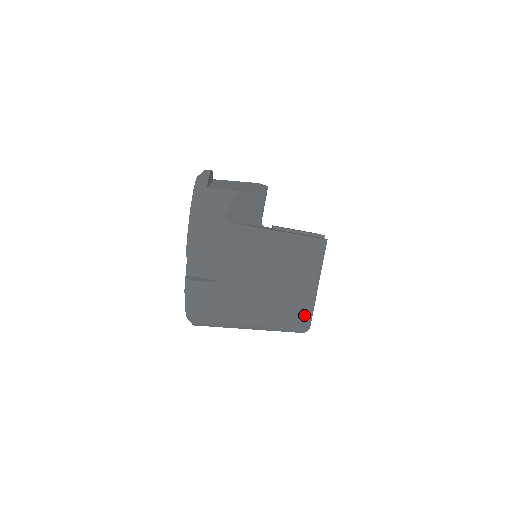
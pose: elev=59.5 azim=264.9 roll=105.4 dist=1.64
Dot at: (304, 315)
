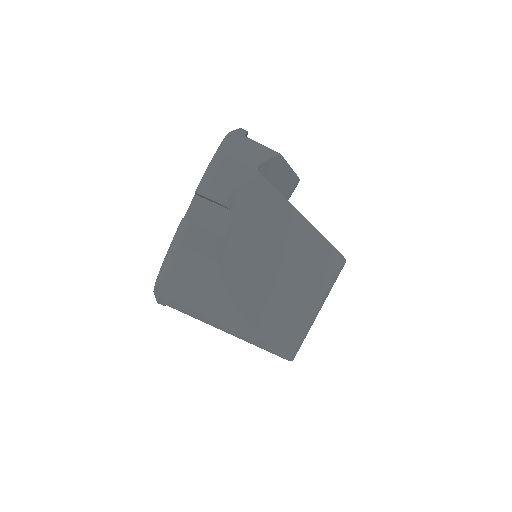
Dot at: (295, 337)
